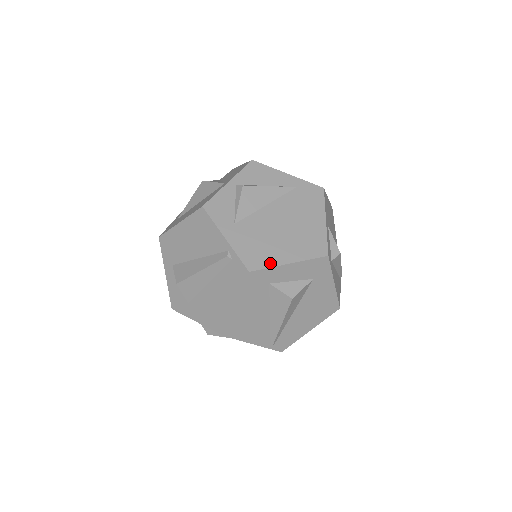
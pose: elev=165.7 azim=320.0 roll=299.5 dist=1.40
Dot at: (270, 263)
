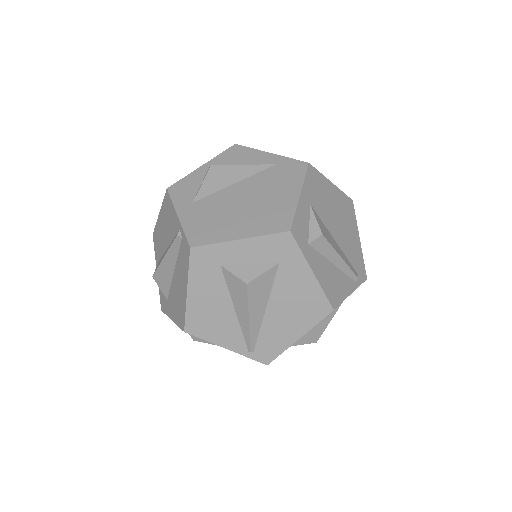
Dot at: (217, 239)
